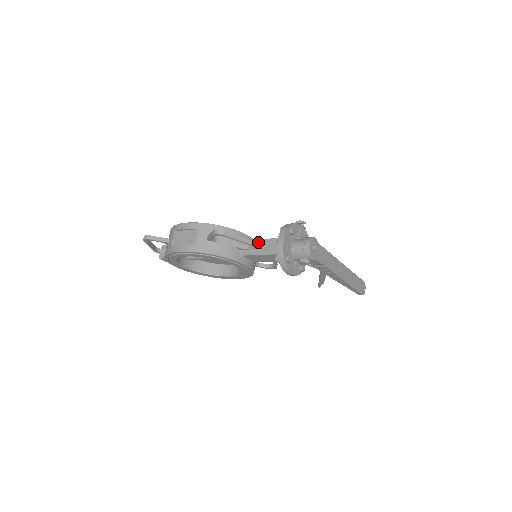
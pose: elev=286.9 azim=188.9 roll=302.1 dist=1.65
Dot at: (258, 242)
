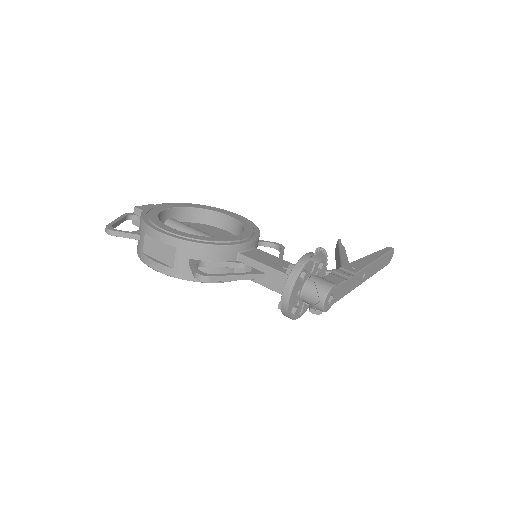
Dot at: (257, 266)
